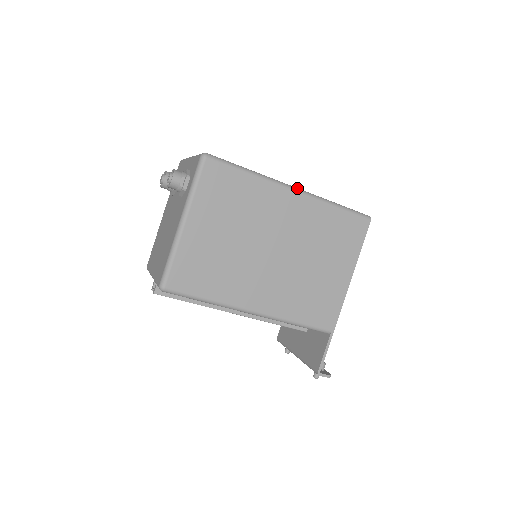
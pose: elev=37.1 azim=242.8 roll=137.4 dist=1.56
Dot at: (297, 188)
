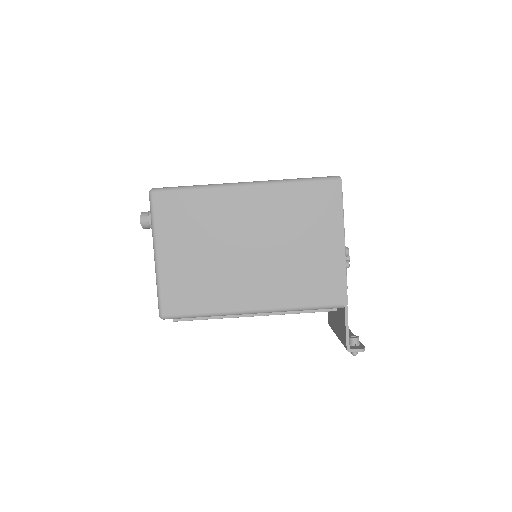
Dot at: (248, 182)
